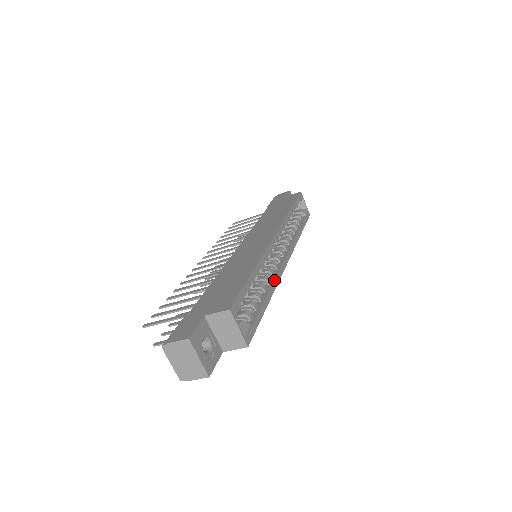
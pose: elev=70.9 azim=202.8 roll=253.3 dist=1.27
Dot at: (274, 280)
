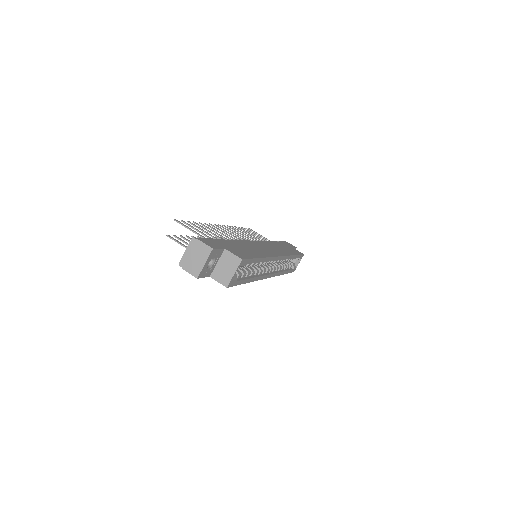
Dot at: (259, 276)
